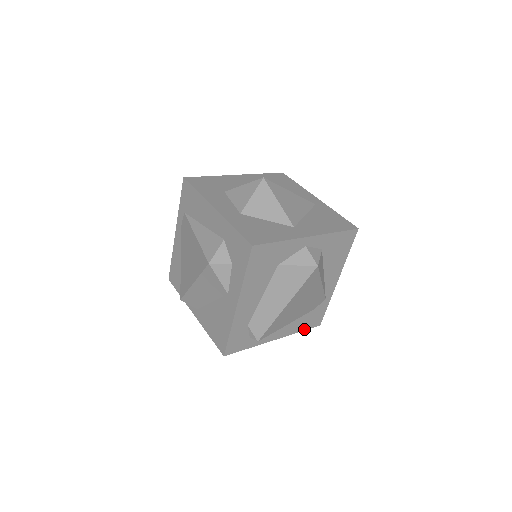
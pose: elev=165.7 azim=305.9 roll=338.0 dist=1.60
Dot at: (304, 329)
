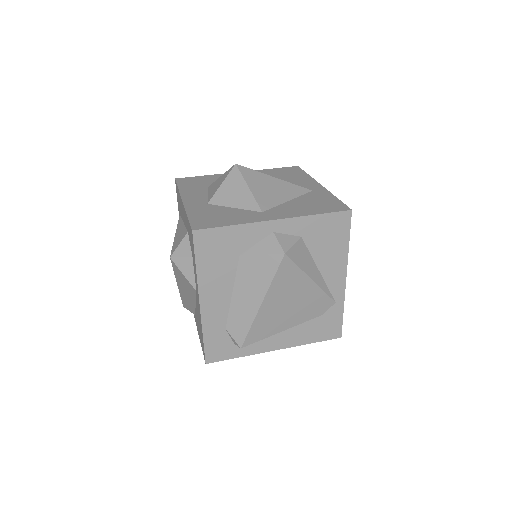
Dot at: (316, 340)
